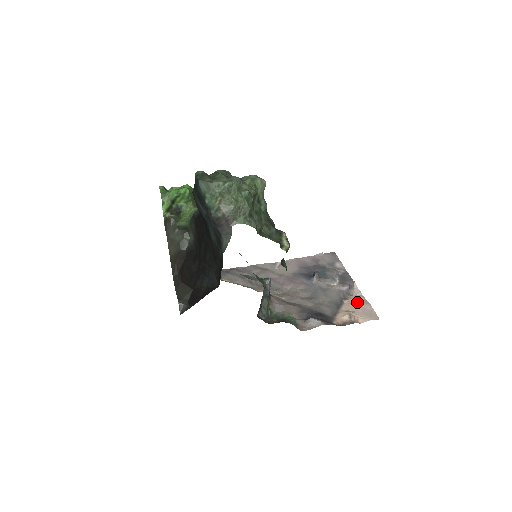
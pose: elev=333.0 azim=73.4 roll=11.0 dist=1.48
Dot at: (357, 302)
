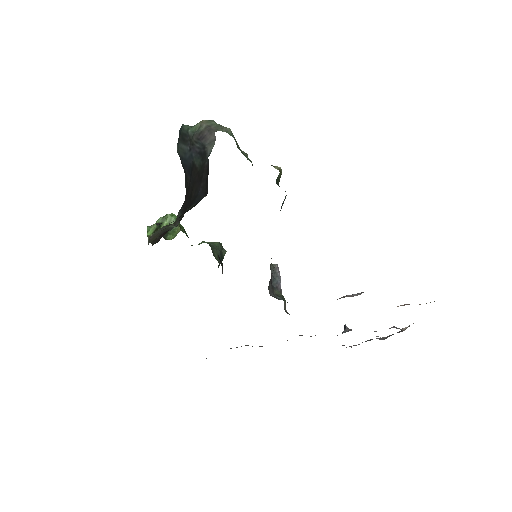
Dot at: occluded
